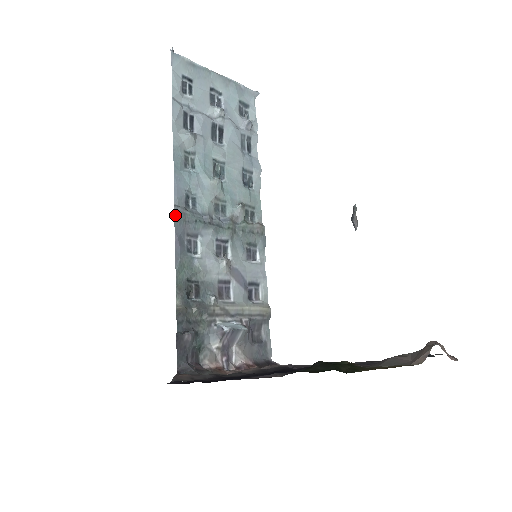
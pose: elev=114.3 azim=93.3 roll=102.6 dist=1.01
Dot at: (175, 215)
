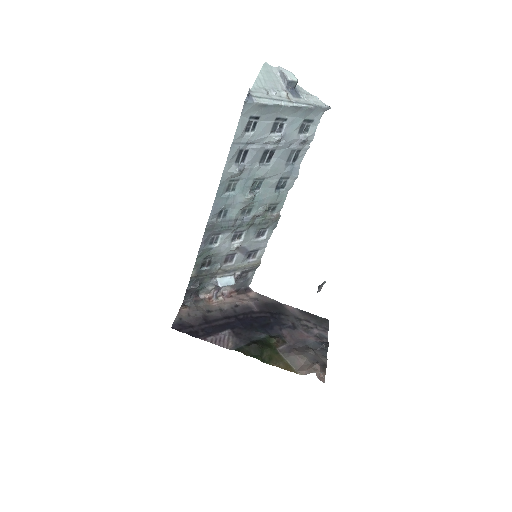
Dot at: (206, 228)
